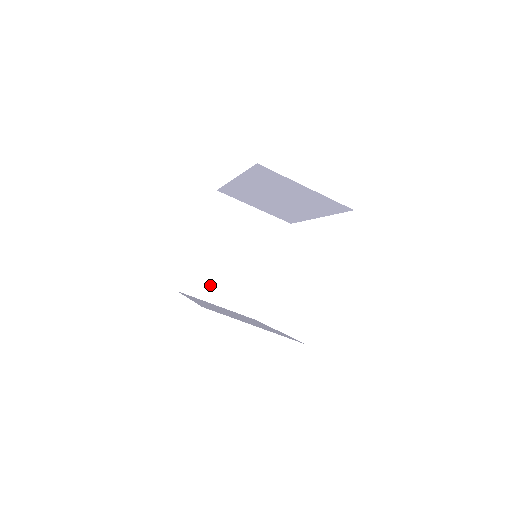
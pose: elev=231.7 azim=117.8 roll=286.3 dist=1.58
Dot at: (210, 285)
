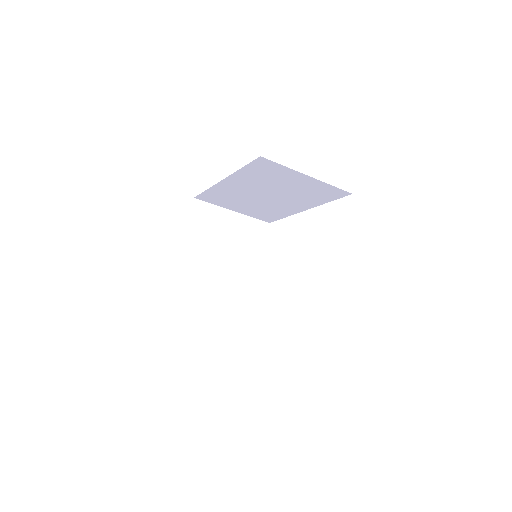
Dot at: (203, 297)
